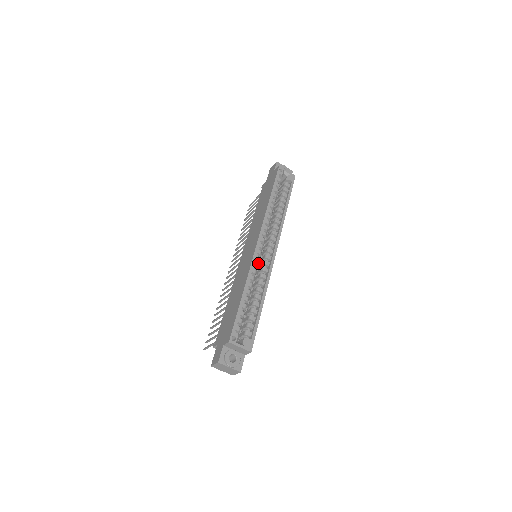
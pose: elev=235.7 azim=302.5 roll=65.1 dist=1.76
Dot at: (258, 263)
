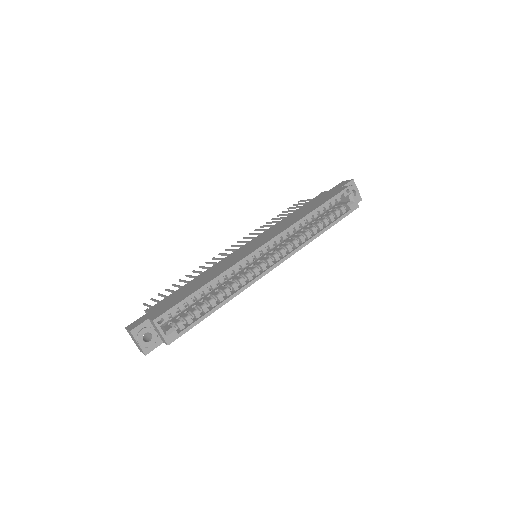
Dot at: (251, 264)
